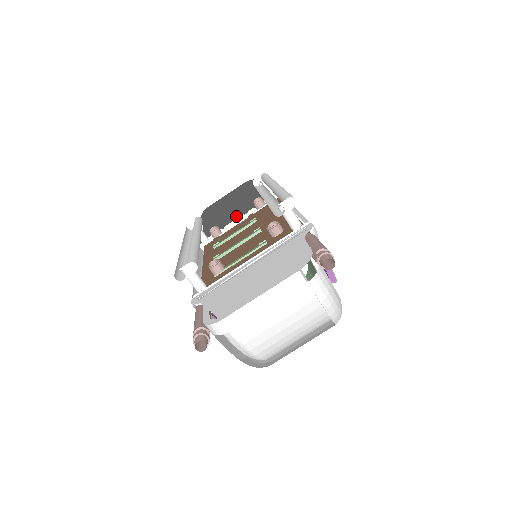
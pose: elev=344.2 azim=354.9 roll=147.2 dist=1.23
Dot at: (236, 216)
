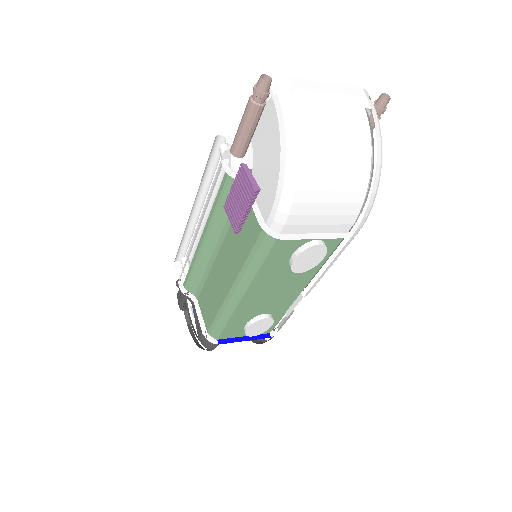
Dot at: occluded
